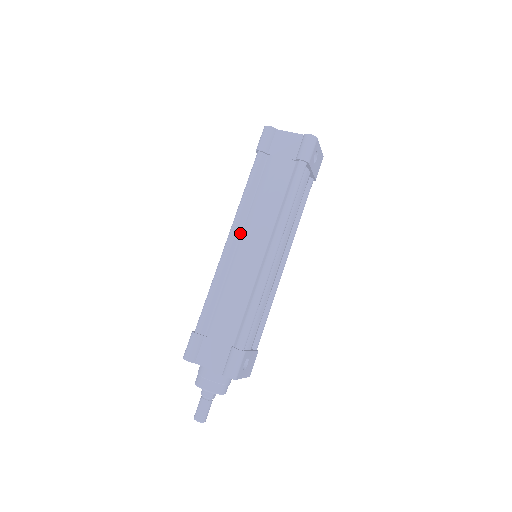
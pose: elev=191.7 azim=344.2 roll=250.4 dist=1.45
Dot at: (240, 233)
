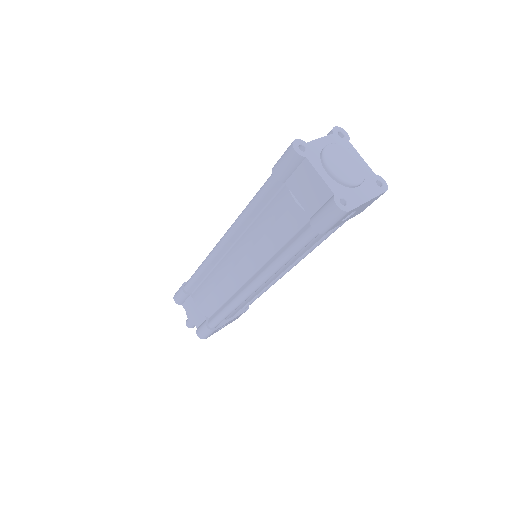
Dot at: (234, 242)
